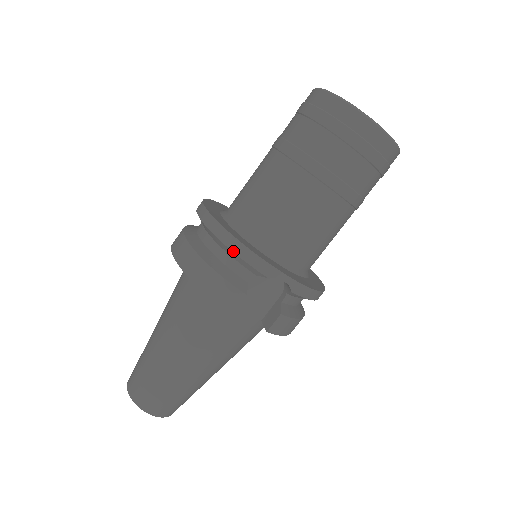
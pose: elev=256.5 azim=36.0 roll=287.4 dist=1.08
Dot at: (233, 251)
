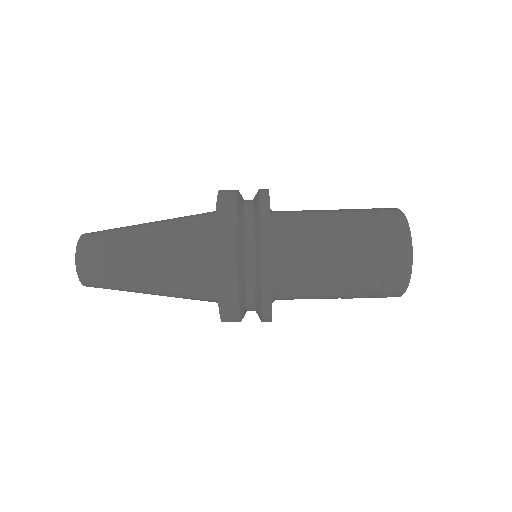
Dot at: (262, 310)
